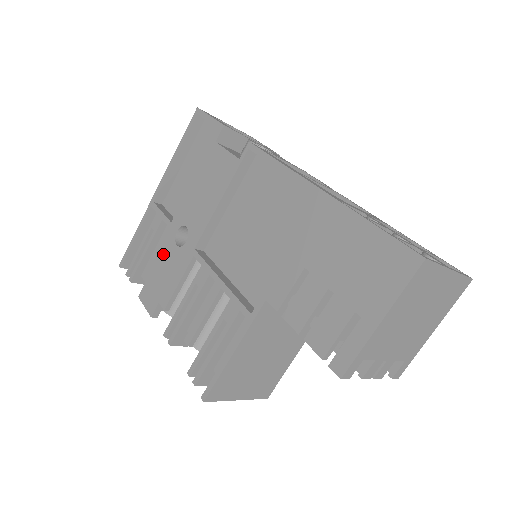
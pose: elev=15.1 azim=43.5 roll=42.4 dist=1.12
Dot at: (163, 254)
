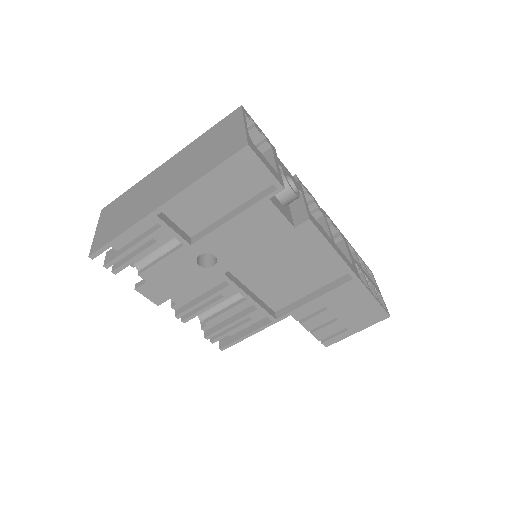
Dot at: (177, 267)
